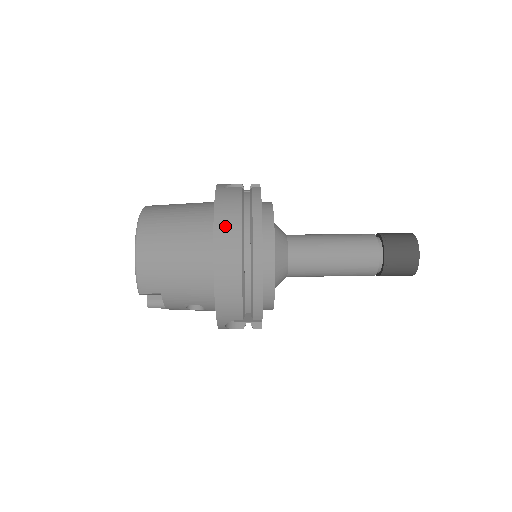
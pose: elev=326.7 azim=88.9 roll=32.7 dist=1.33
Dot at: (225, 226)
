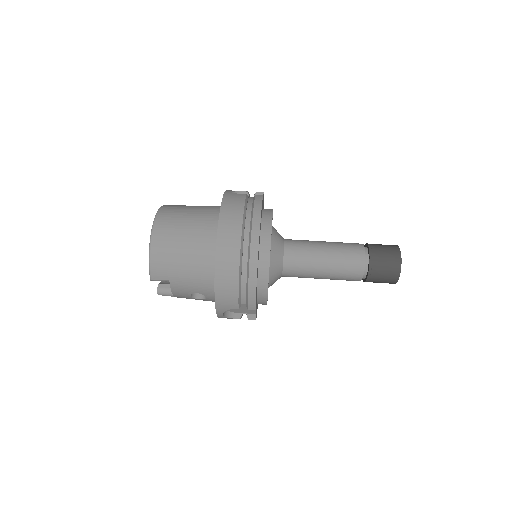
Dot at: (228, 225)
